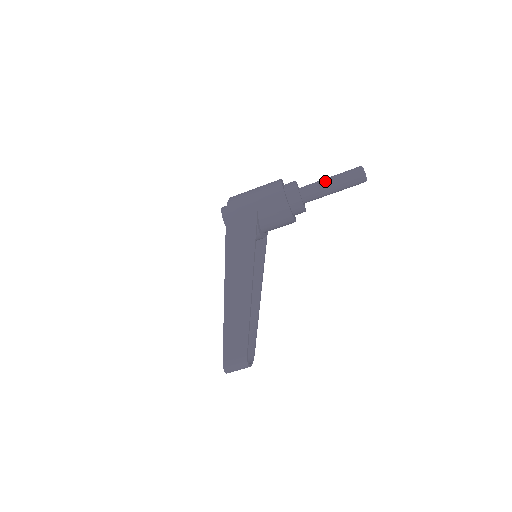
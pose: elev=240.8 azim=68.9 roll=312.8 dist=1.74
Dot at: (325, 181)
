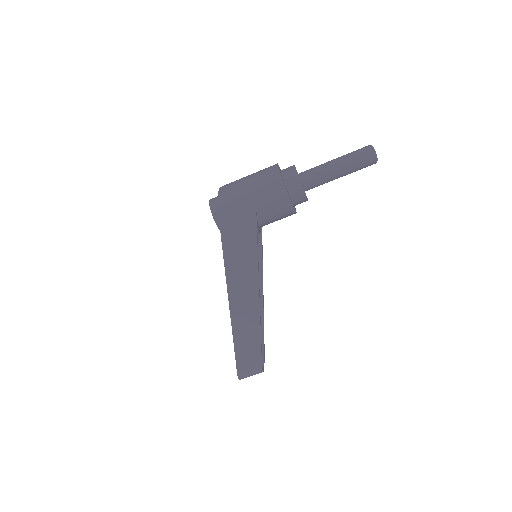
Dot at: (330, 167)
